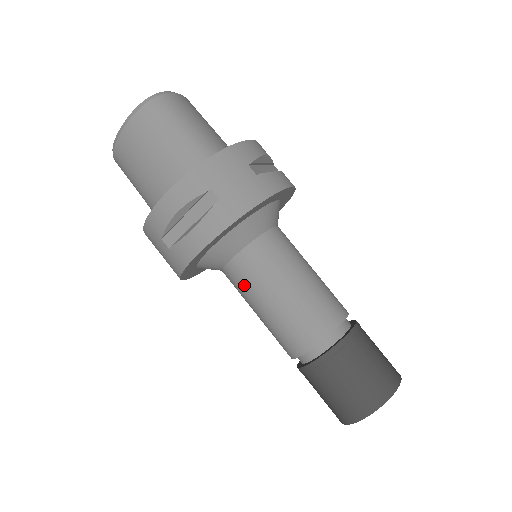
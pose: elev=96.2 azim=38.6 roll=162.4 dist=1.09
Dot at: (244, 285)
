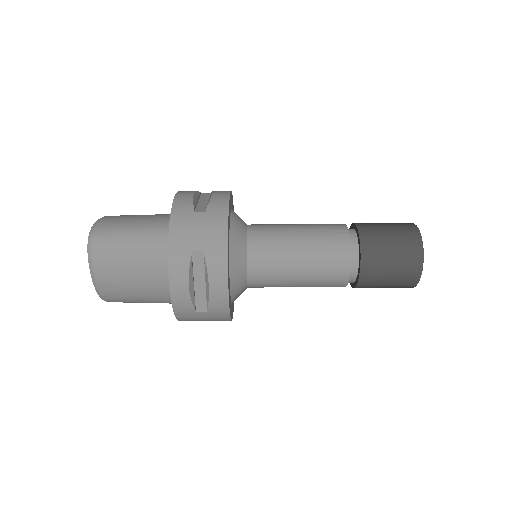
Dot at: (271, 280)
